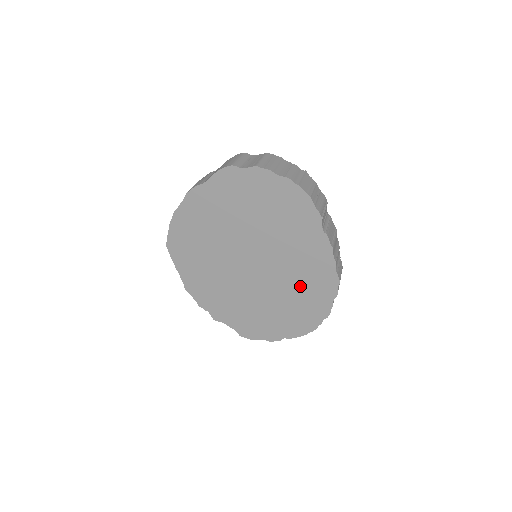
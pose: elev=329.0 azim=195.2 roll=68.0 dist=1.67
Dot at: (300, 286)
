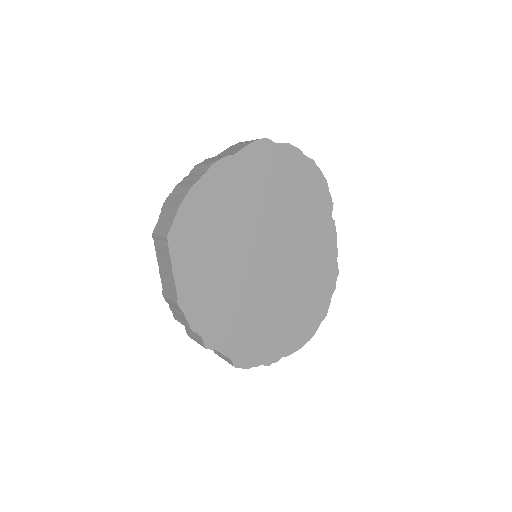
Dot at: (306, 282)
